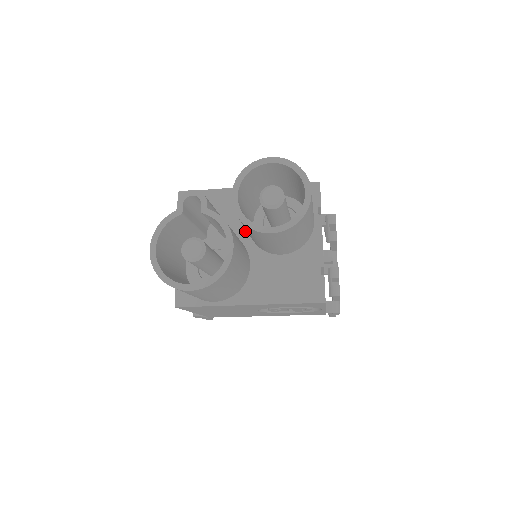
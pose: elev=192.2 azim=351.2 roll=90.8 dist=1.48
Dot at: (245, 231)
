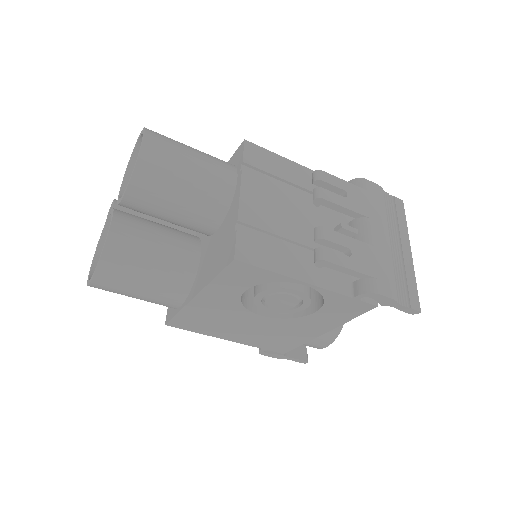
Dot at: occluded
